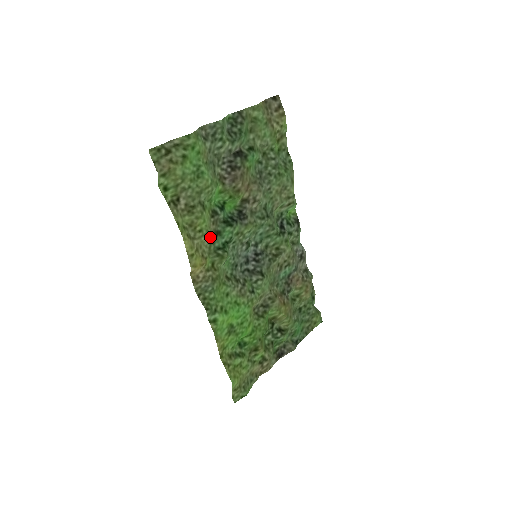
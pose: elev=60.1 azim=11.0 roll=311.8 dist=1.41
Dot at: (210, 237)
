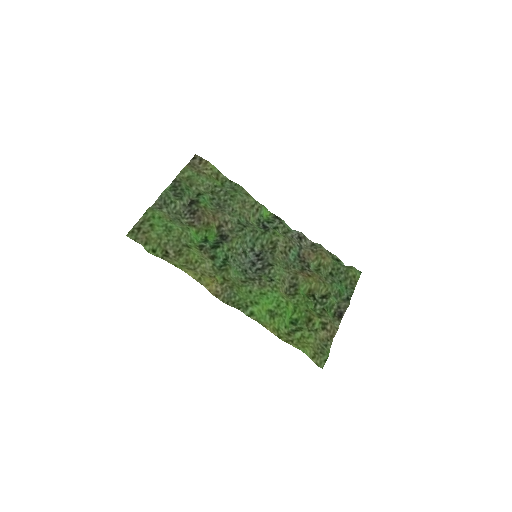
Dot at: (208, 262)
